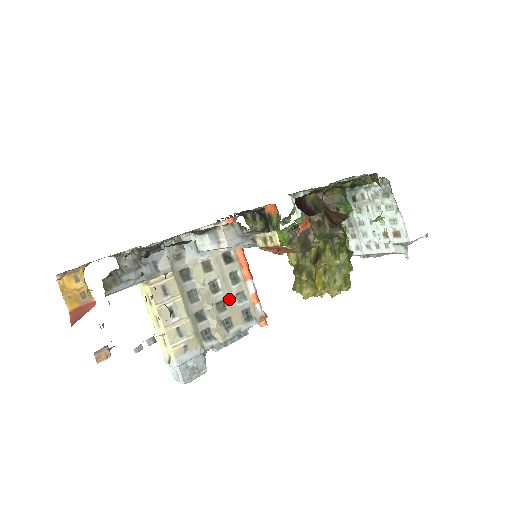
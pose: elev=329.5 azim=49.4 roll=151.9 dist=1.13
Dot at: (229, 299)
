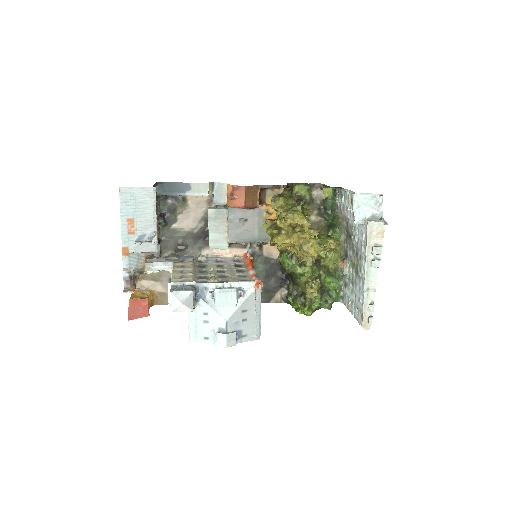
Dot at: (231, 276)
